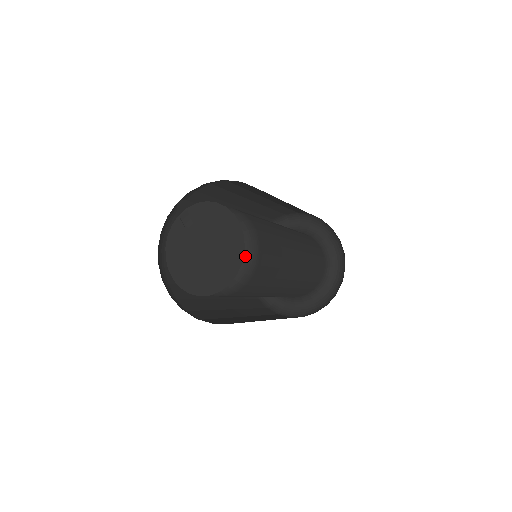
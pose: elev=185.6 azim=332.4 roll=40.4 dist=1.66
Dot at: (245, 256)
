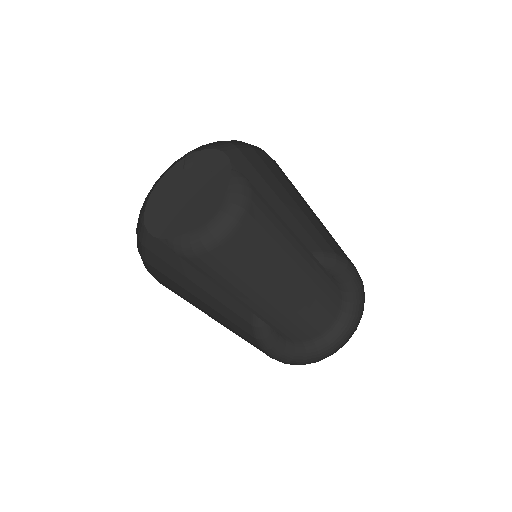
Dot at: (222, 217)
